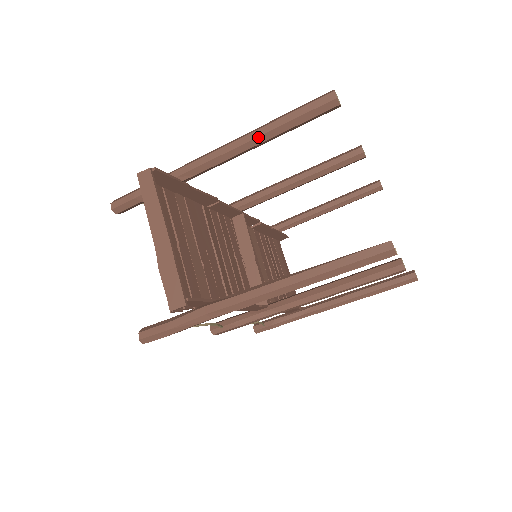
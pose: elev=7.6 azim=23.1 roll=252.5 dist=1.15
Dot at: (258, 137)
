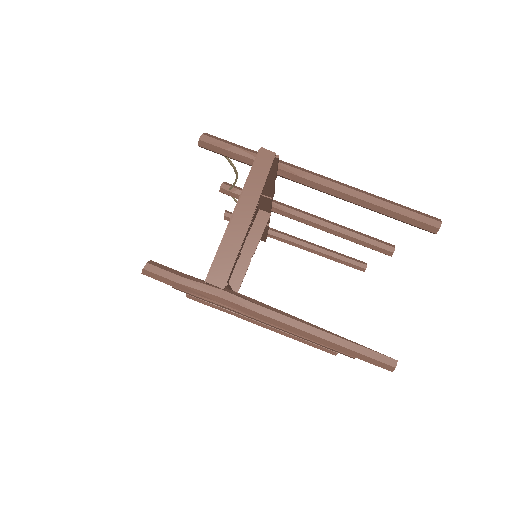
Dot at: (364, 201)
